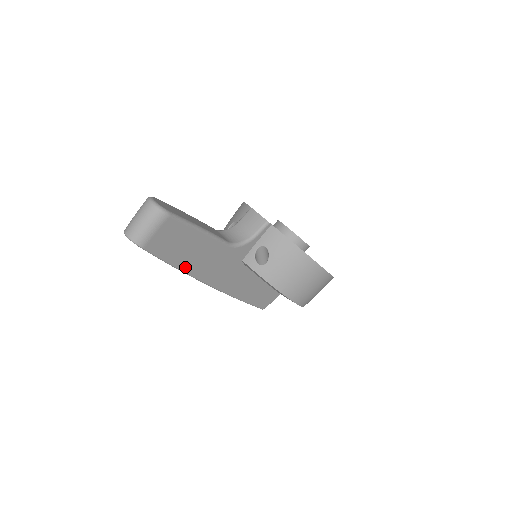
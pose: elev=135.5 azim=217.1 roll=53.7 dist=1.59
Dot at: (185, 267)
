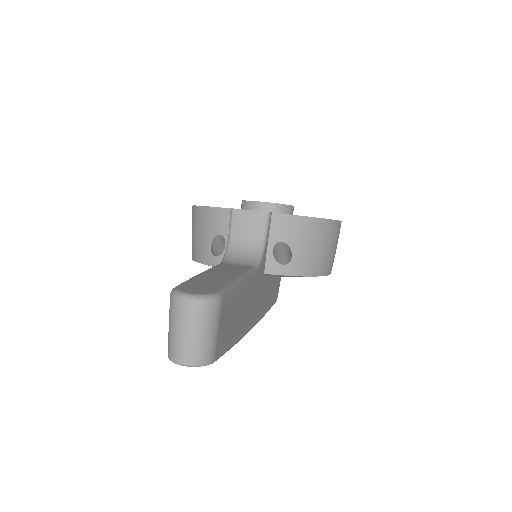
Dot at: (239, 334)
